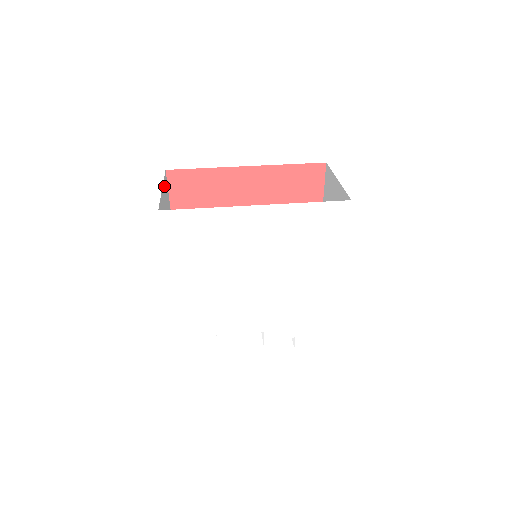
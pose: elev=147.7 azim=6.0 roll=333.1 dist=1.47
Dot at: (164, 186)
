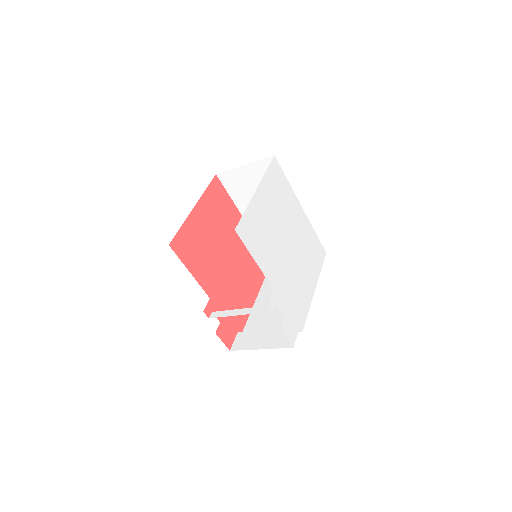
Dot at: occluded
